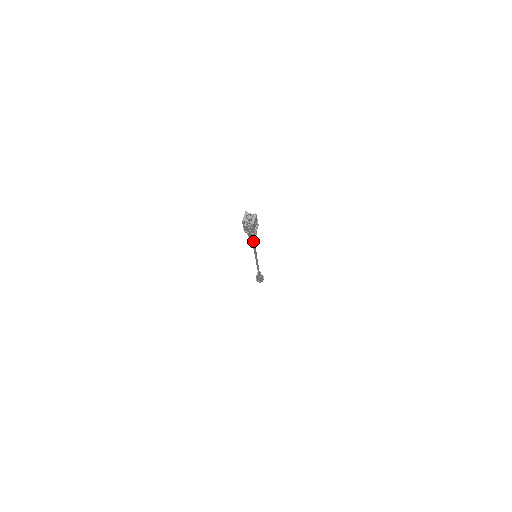
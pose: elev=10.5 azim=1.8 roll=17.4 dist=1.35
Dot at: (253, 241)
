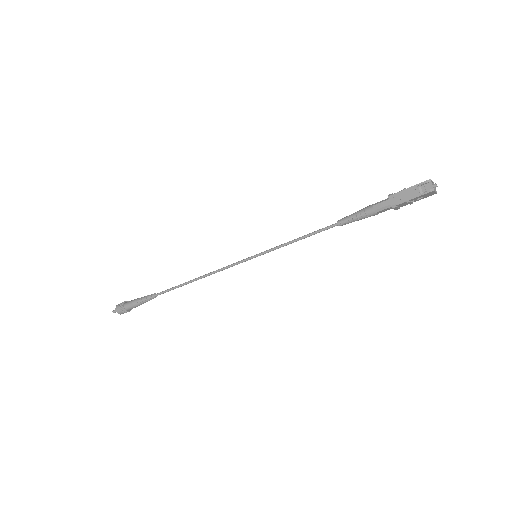
Dot at: (343, 222)
